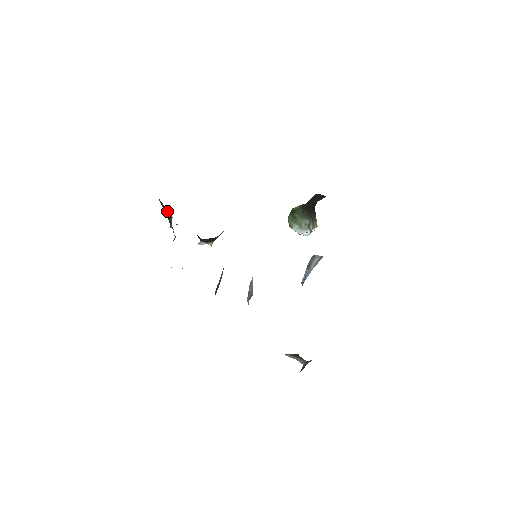
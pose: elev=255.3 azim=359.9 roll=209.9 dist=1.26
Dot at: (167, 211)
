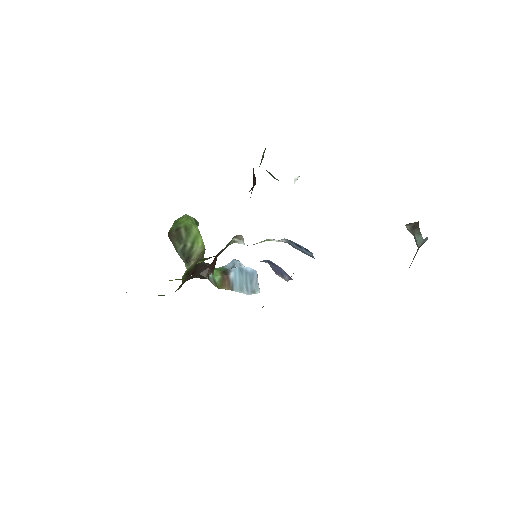
Dot at: (177, 247)
